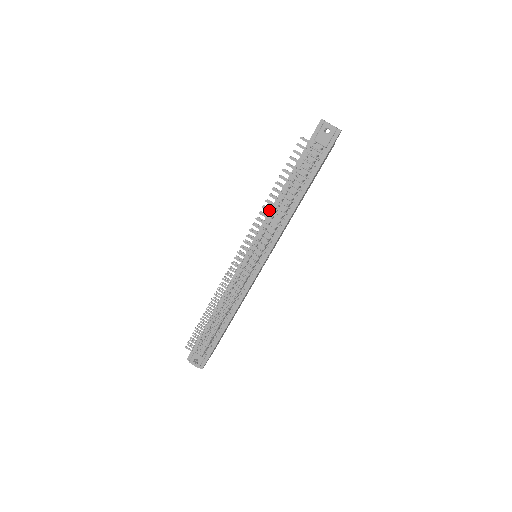
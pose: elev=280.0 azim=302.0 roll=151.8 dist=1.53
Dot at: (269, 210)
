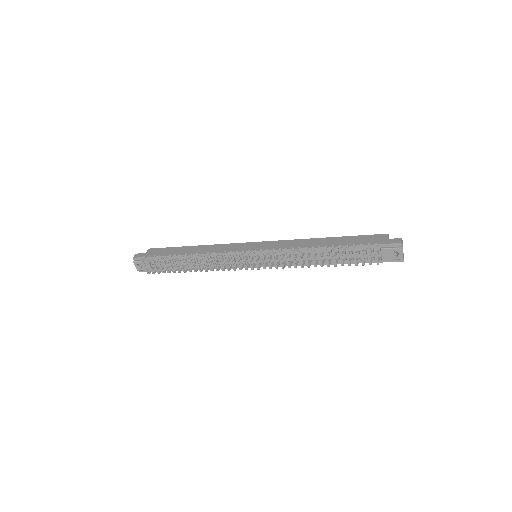
Dot at: (300, 257)
